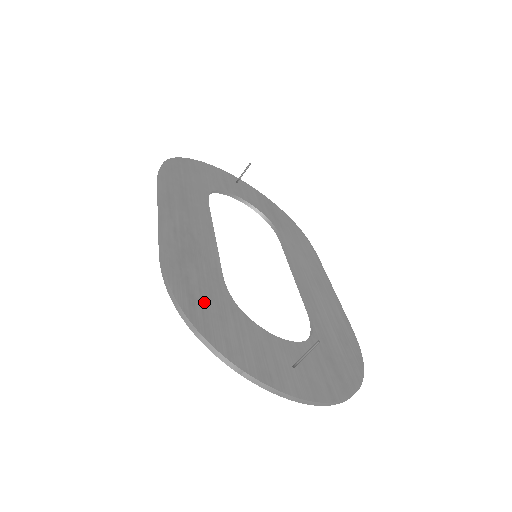
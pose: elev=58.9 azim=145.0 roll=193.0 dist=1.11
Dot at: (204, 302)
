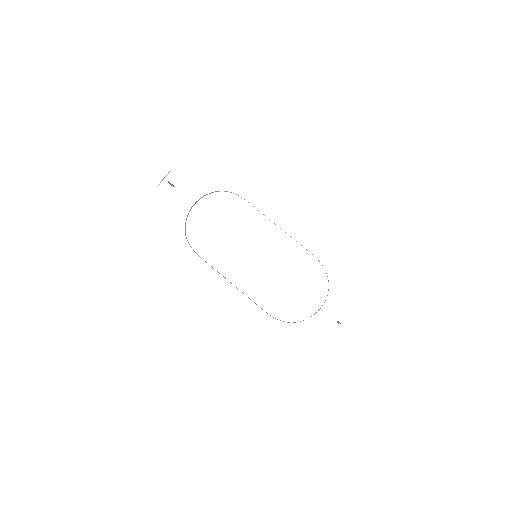
Dot at: (279, 347)
